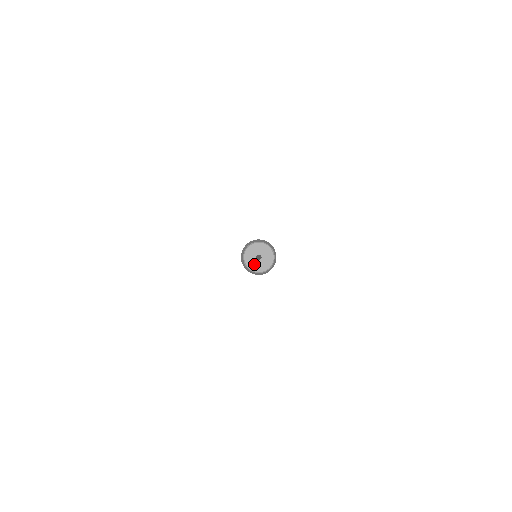
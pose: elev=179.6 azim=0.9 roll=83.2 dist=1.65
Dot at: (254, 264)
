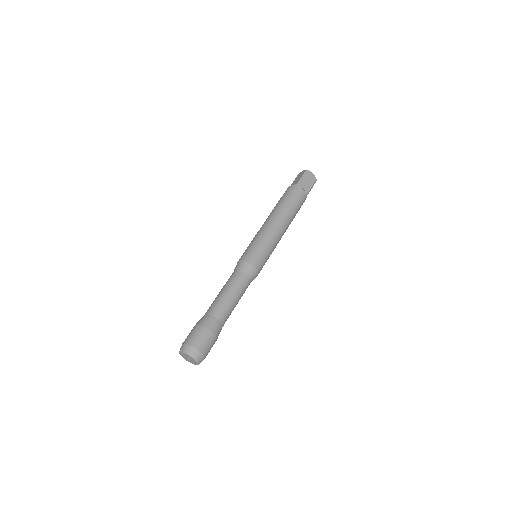
Dot at: (184, 357)
